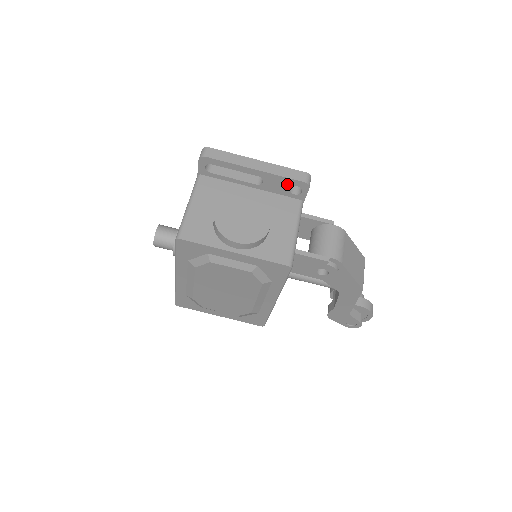
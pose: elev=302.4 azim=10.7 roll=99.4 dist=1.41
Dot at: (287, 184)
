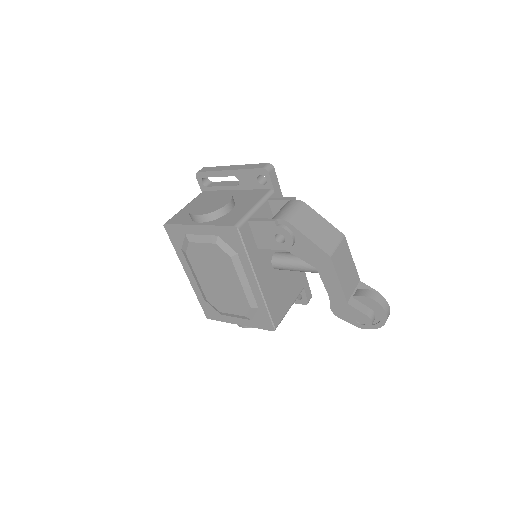
Dot at: (254, 176)
